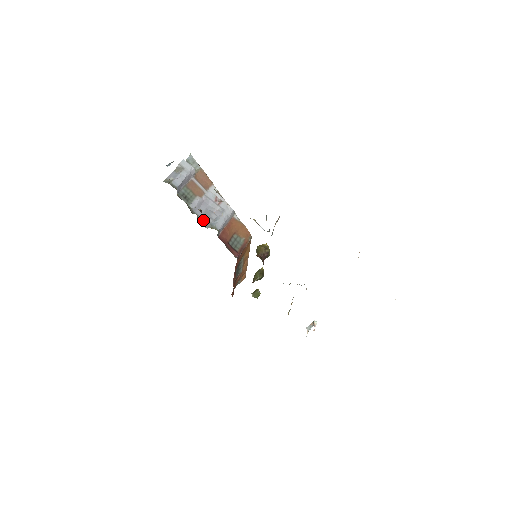
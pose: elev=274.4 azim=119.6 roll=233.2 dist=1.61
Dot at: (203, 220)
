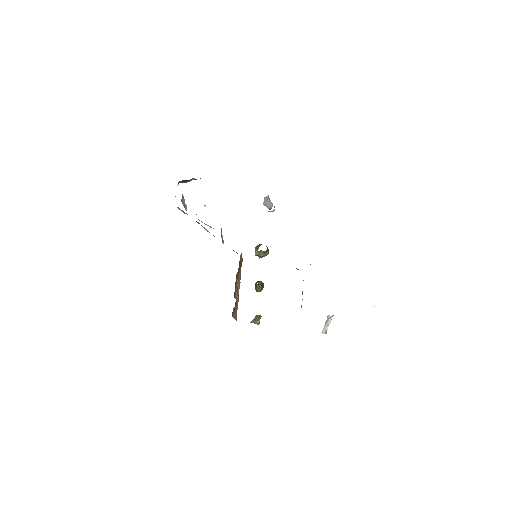
Dot at: occluded
